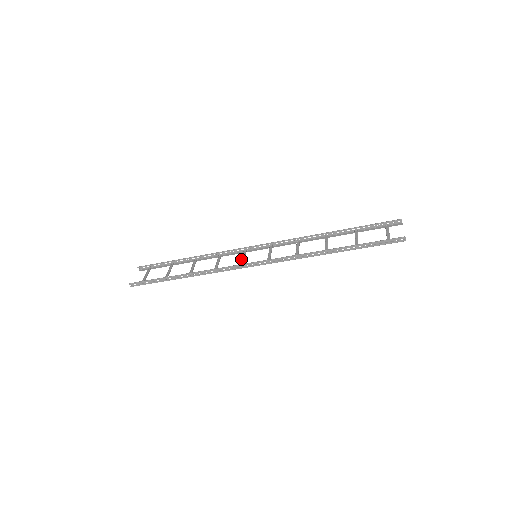
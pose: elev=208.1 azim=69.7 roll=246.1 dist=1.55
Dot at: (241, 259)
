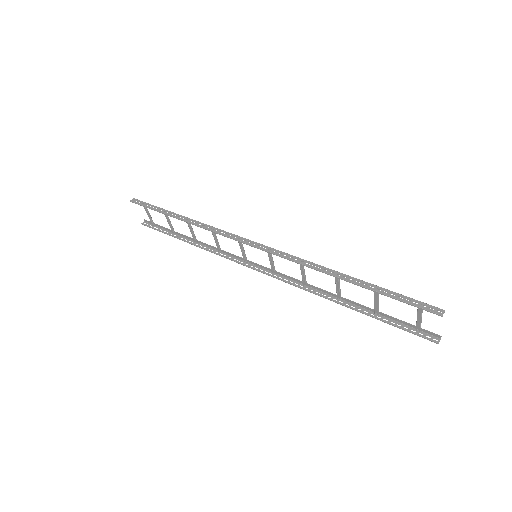
Dot at: occluded
